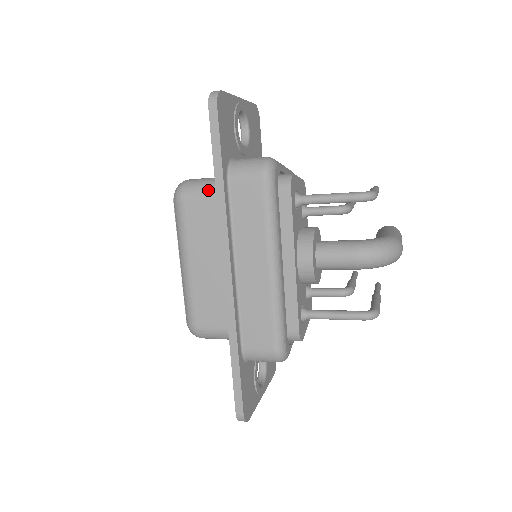
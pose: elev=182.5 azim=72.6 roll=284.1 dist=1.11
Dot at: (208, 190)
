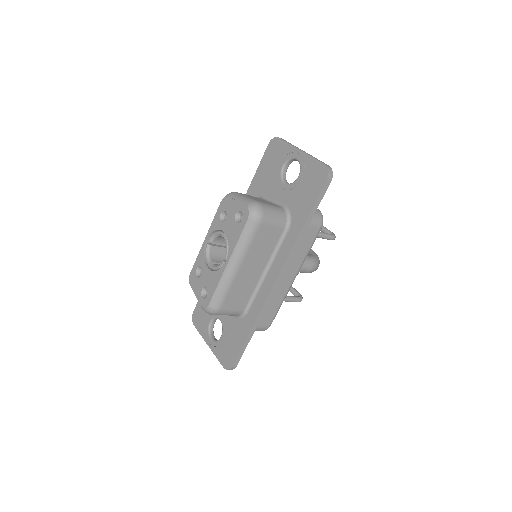
Dot at: (279, 220)
